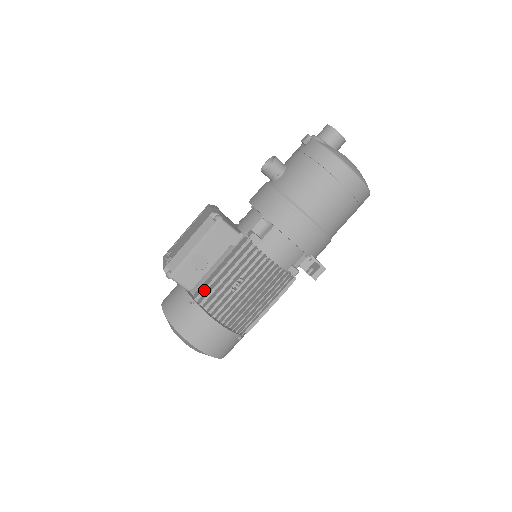
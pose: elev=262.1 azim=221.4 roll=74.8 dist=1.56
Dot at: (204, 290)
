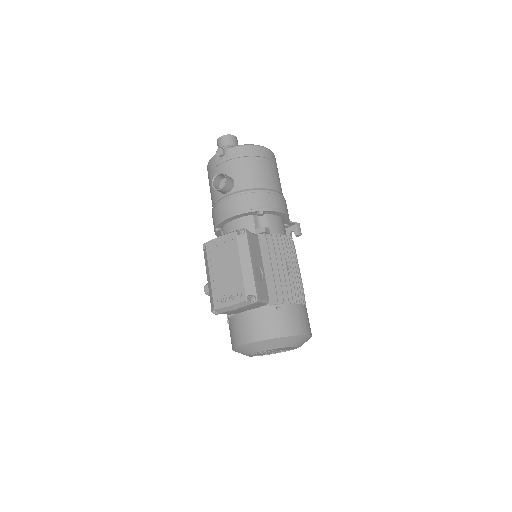
Dot at: (274, 293)
